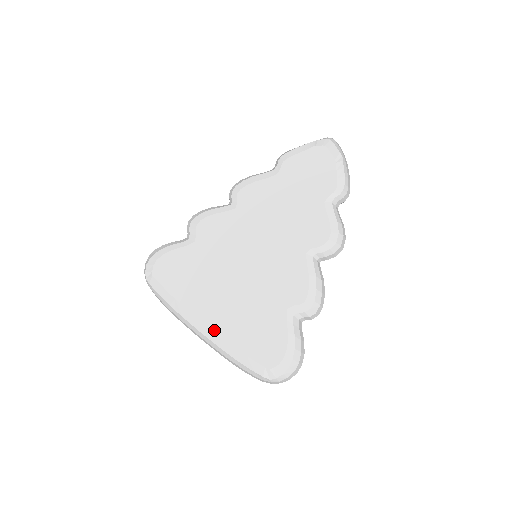
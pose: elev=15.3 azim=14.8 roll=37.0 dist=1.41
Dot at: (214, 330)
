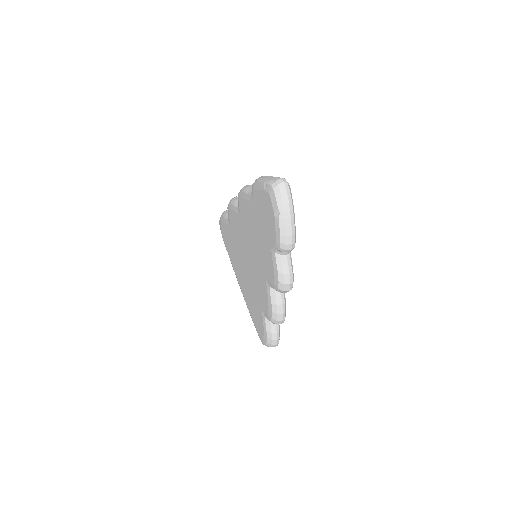
Dot at: (242, 292)
